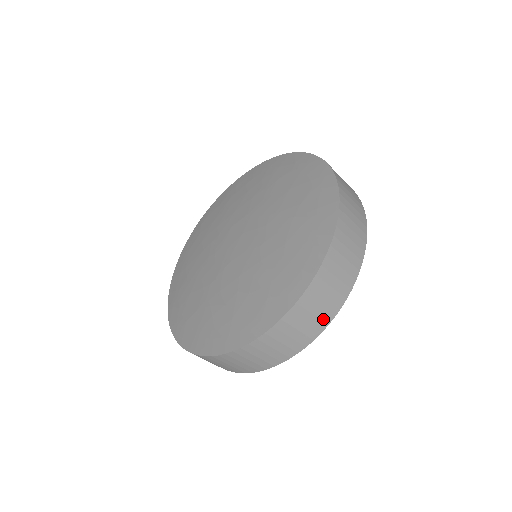
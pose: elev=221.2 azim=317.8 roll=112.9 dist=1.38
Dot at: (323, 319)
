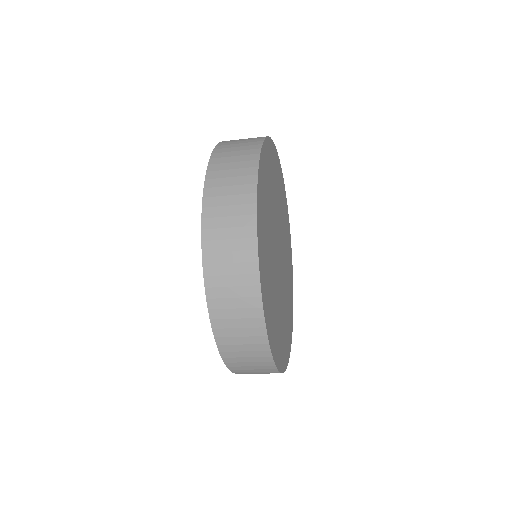
Dot at: (256, 335)
